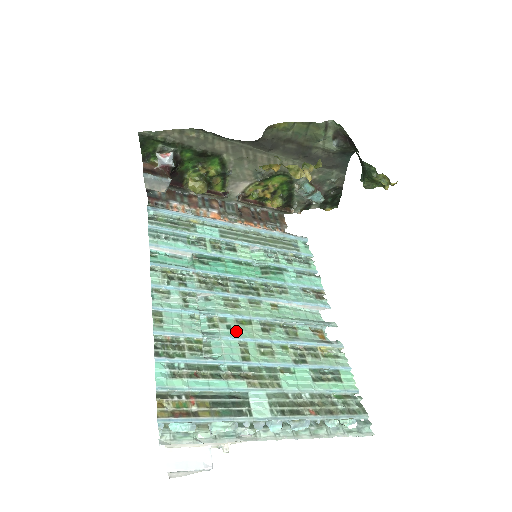
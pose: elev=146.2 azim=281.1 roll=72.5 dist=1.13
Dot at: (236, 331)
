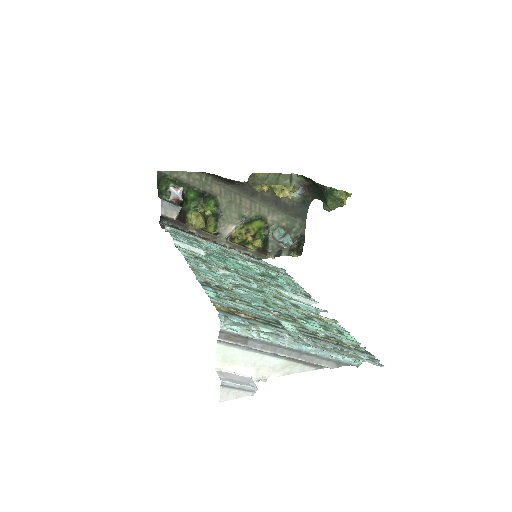
Dot at: (255, 292)
